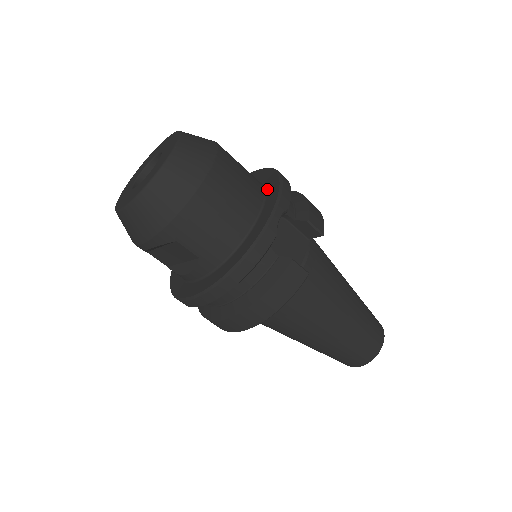
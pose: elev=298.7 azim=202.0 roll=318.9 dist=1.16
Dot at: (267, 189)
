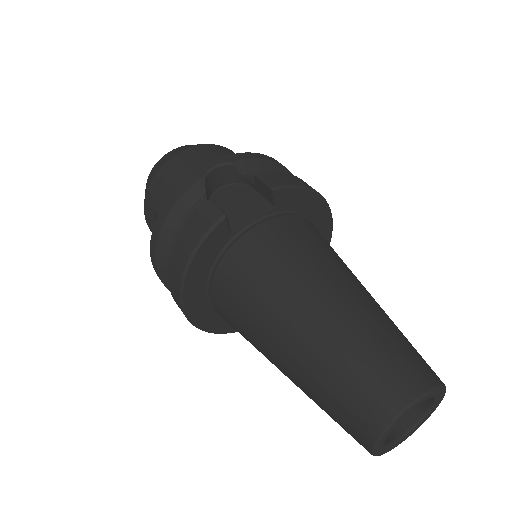
Dot at: occluded
